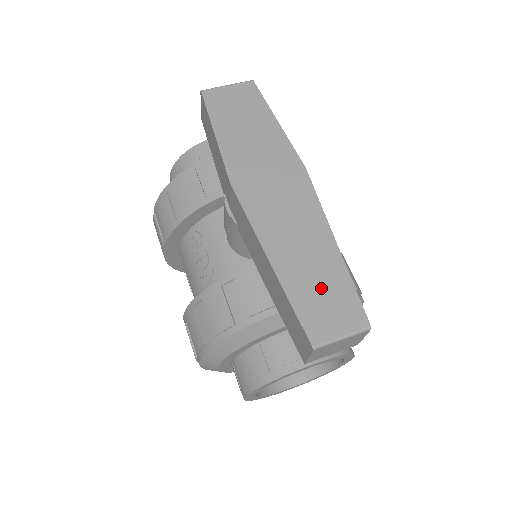
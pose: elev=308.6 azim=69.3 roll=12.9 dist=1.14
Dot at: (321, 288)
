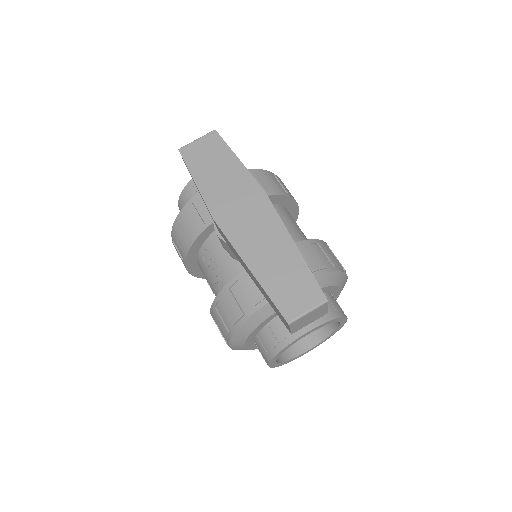
Dot at: (288, 280)
